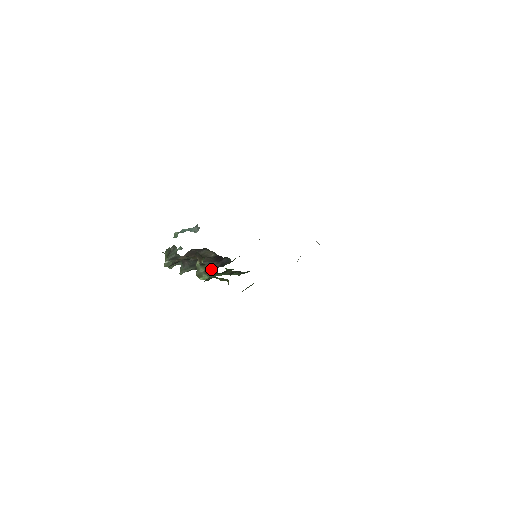
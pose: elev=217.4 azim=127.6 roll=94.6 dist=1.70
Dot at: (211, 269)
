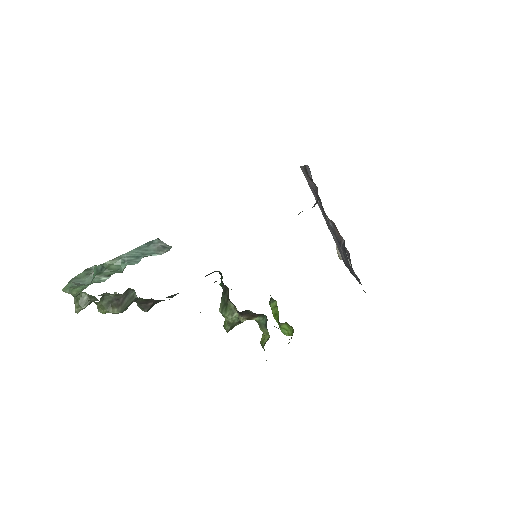
Dot at: occluded
